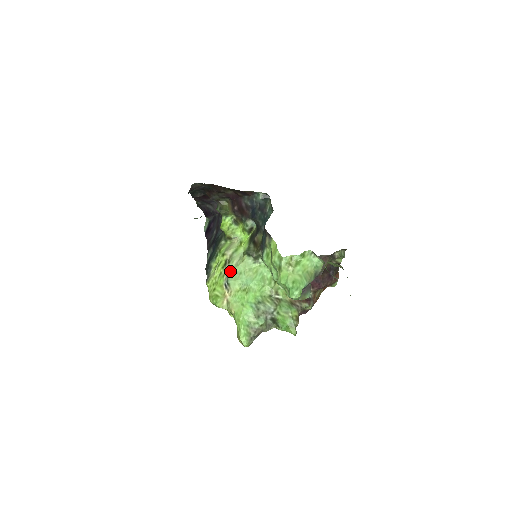
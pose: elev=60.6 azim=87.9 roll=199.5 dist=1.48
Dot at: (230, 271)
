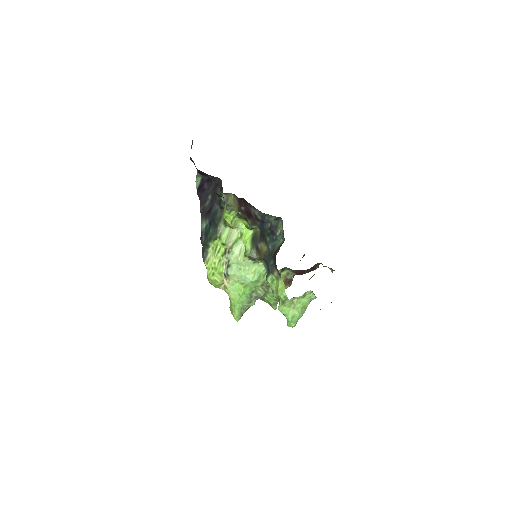
Dot at: (230, 263)
